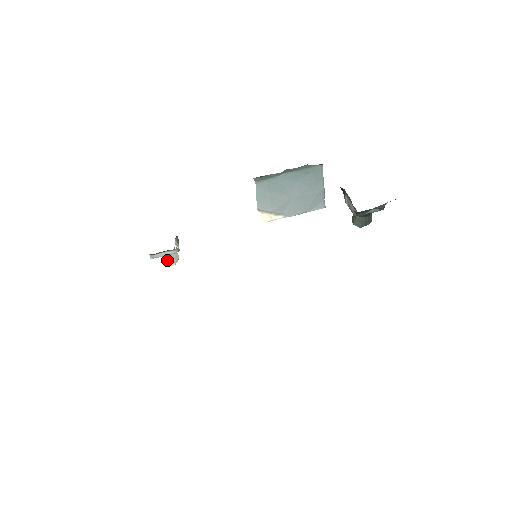
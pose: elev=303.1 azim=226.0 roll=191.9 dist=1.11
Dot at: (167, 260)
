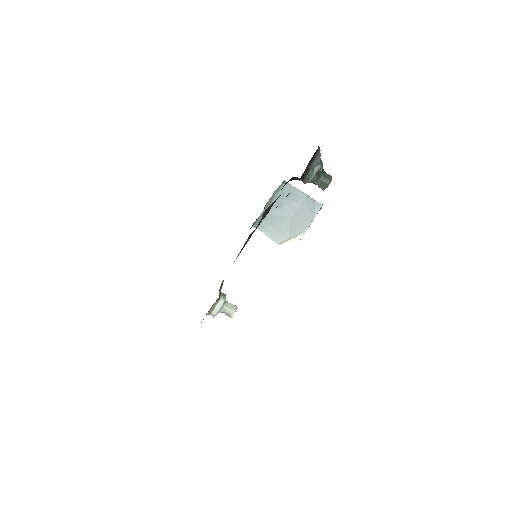
Dot at: (228, 313)
